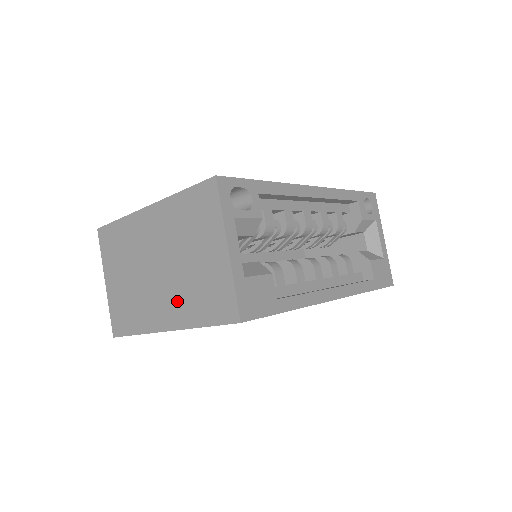
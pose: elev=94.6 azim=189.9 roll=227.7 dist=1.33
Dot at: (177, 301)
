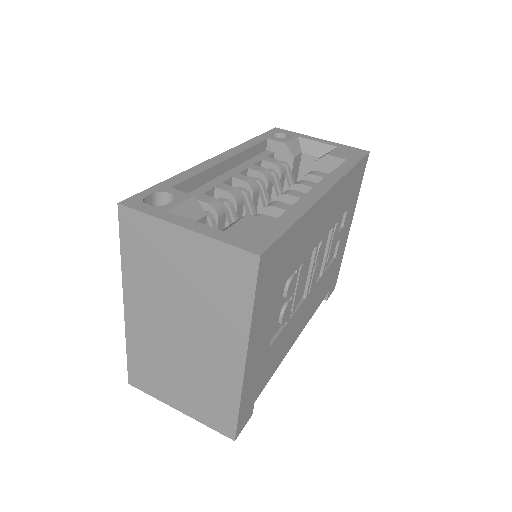
Dot at: (218, 328)
